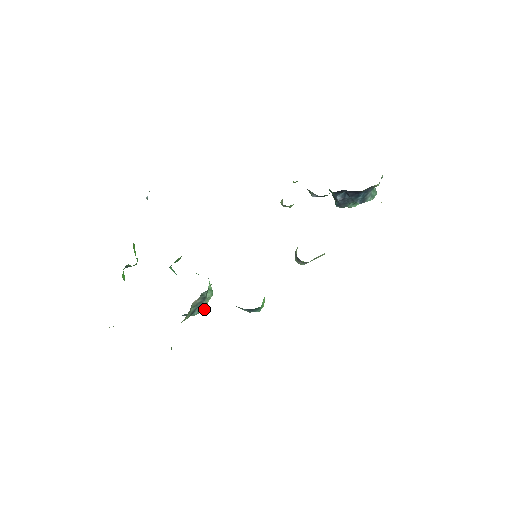
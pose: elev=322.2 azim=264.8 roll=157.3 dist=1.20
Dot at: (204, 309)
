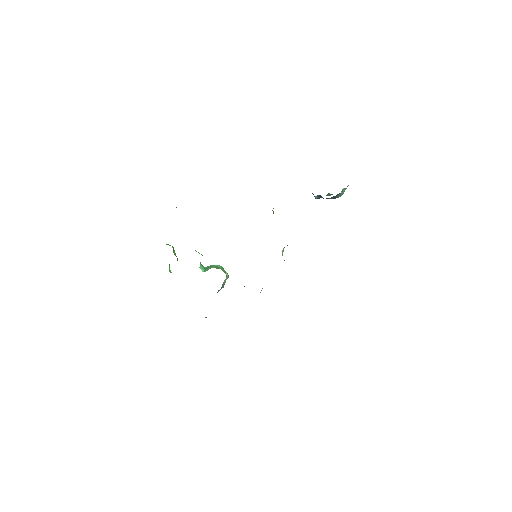
Dot at: occluded
